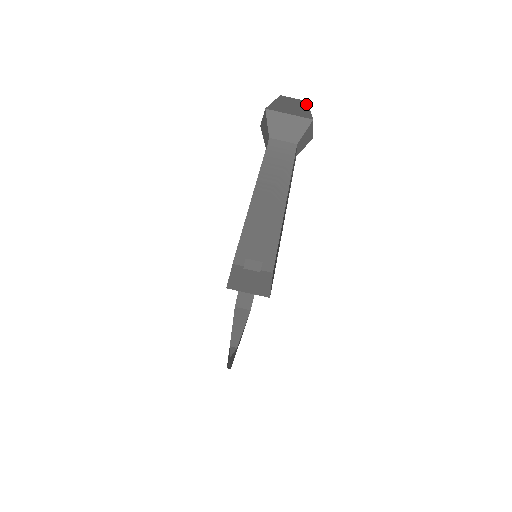
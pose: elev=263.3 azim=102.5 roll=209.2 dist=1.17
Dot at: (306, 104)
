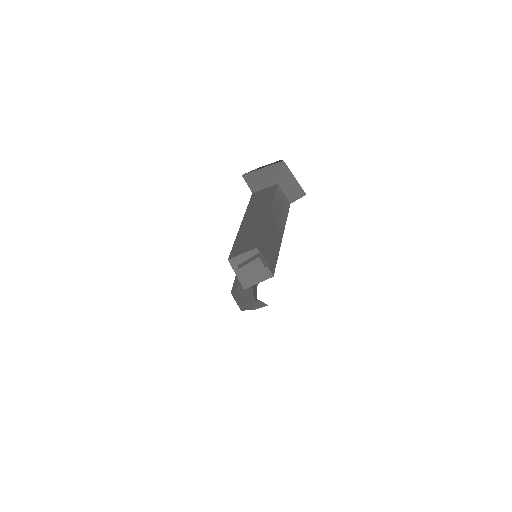
Dot at: occluded
